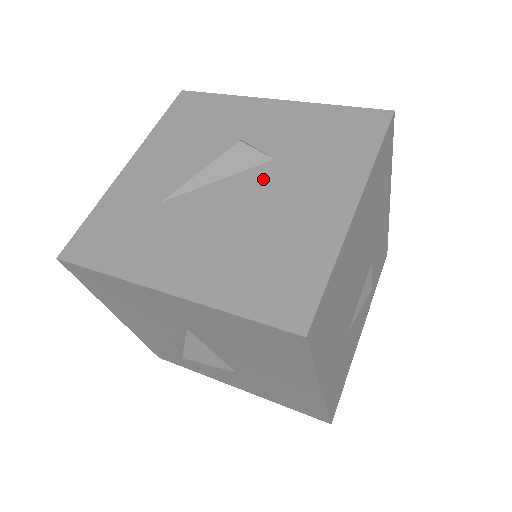
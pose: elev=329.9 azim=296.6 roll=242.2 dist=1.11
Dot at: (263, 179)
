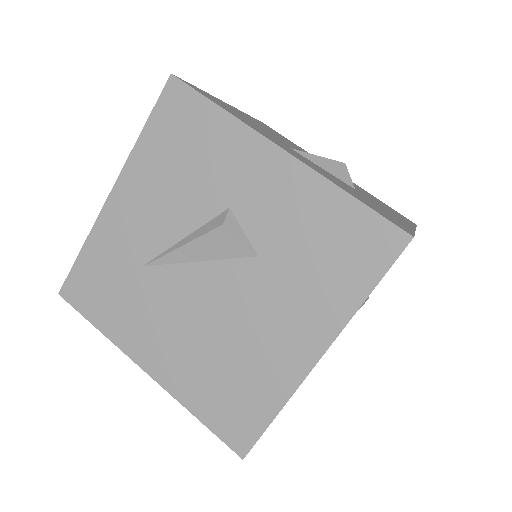
Dot at: (241, 281)
